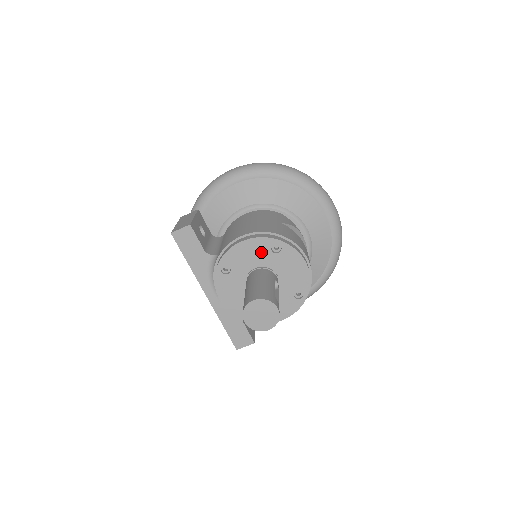
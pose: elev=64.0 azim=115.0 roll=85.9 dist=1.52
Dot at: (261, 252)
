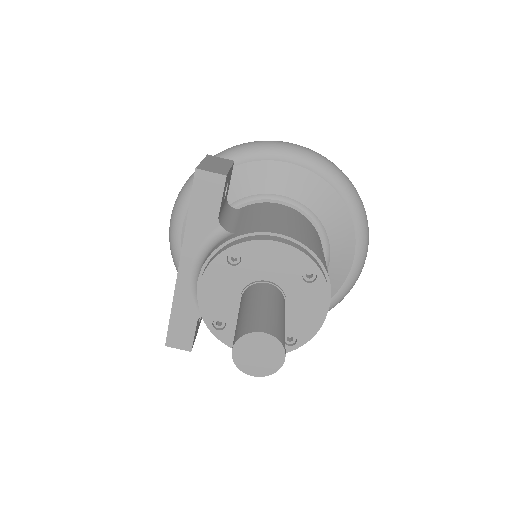
Dot at: (290, 268)
